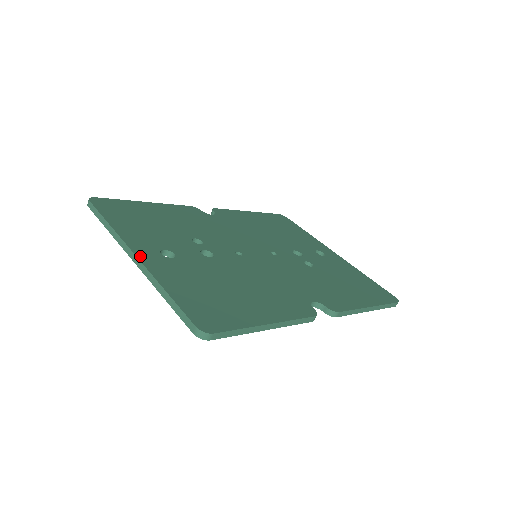
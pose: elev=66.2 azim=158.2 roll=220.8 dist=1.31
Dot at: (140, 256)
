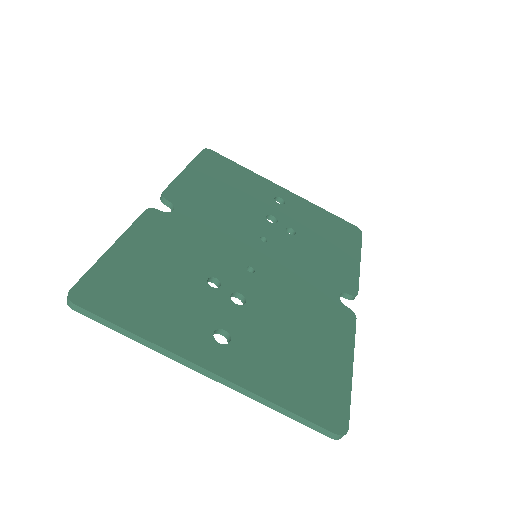
Dot at: (214, 369)
